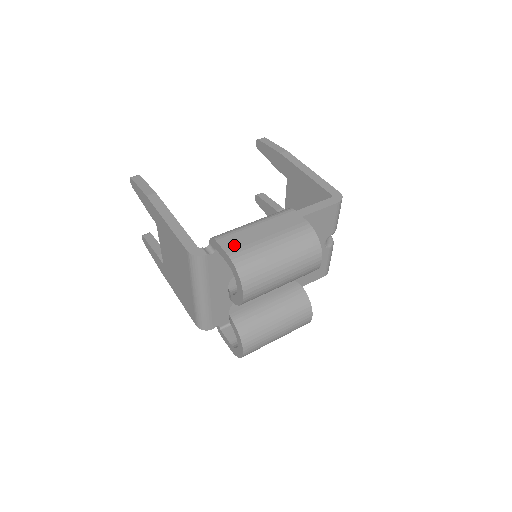
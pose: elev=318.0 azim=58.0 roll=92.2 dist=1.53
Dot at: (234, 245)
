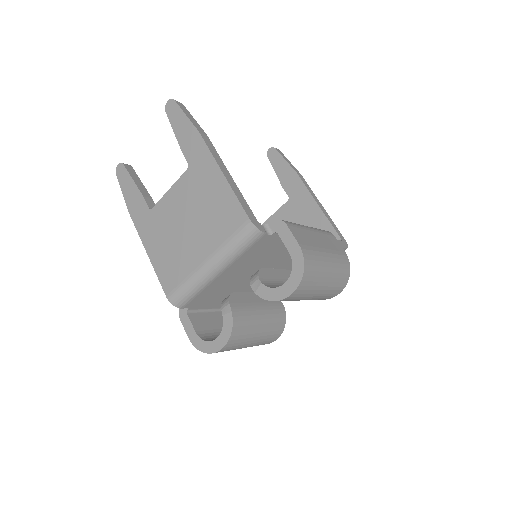
Dot at: (303, 240)
